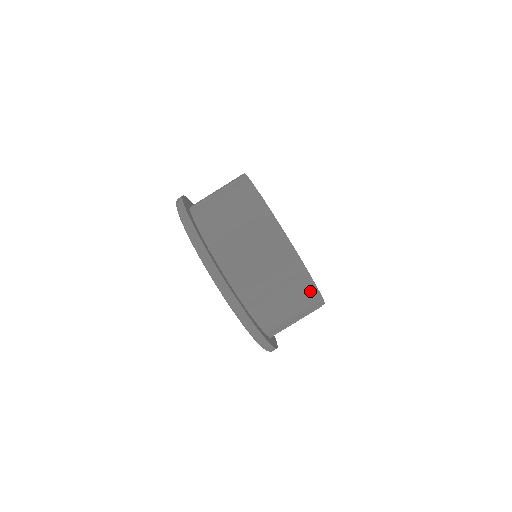
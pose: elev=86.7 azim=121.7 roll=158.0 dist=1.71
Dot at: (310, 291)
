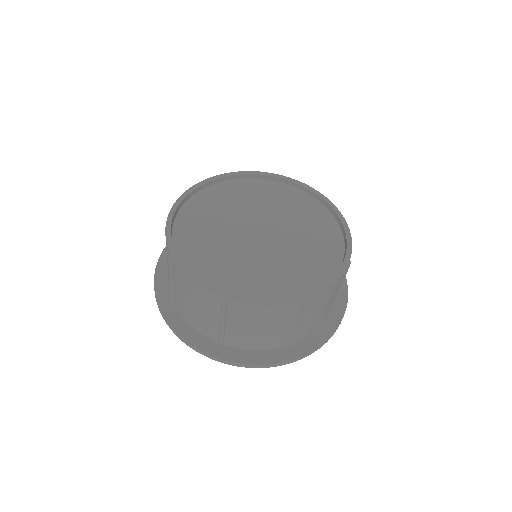
Dot at: (327, 293)
